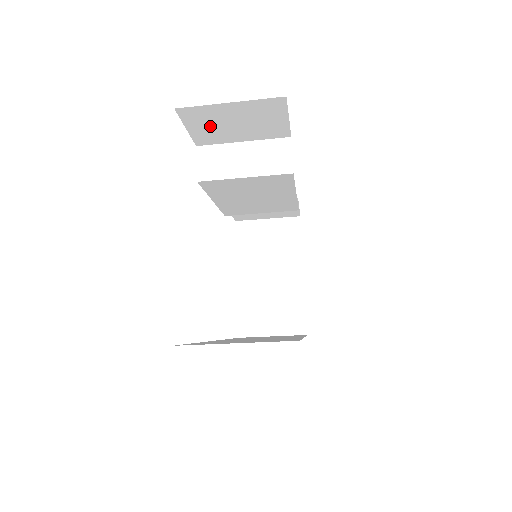
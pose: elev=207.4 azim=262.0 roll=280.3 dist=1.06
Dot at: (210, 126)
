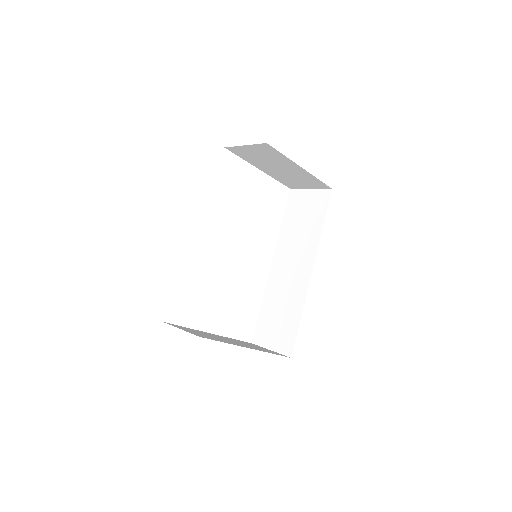
Dot at: occluded
